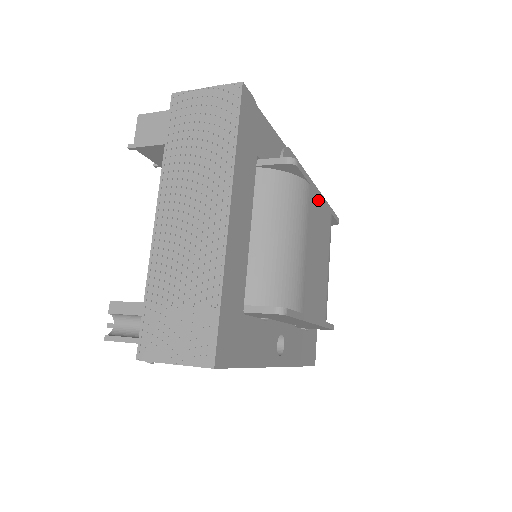
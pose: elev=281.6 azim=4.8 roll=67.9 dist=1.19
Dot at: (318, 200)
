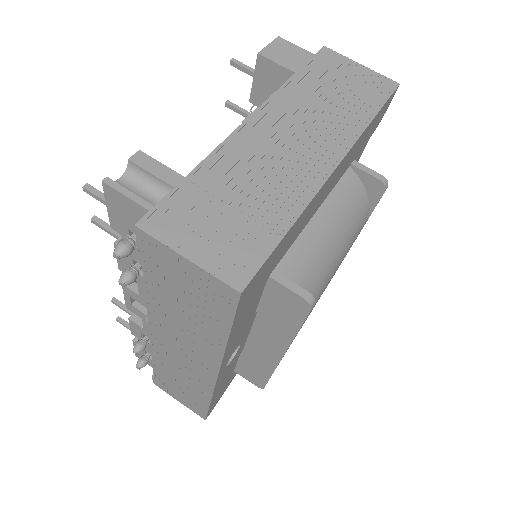
Dot at: occluded
